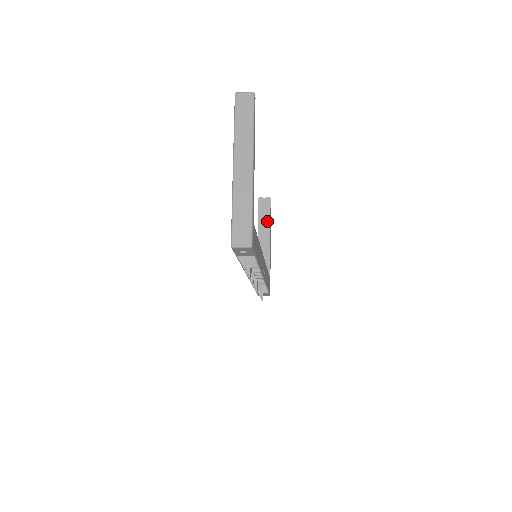
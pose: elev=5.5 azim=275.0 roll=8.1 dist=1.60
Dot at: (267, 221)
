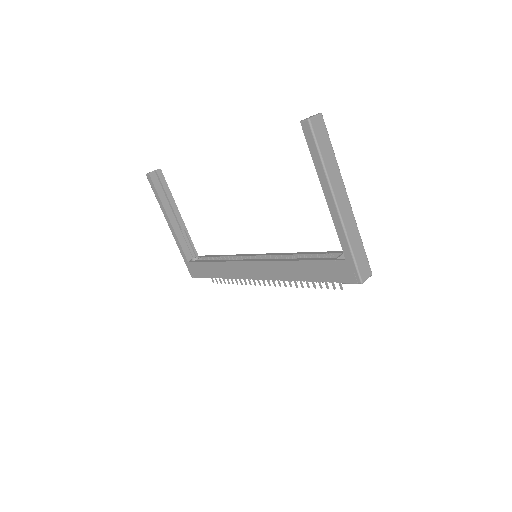
Dot at: (170, 197)
